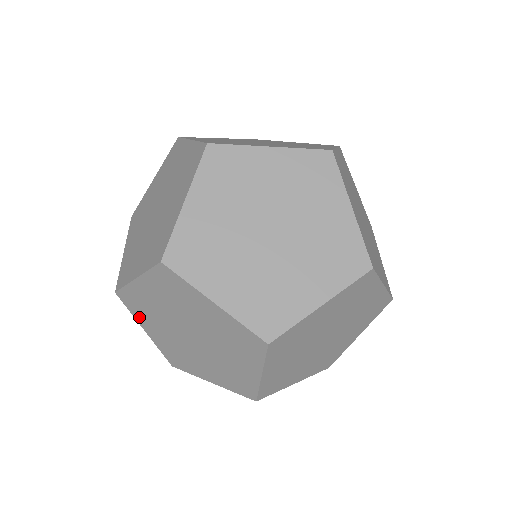
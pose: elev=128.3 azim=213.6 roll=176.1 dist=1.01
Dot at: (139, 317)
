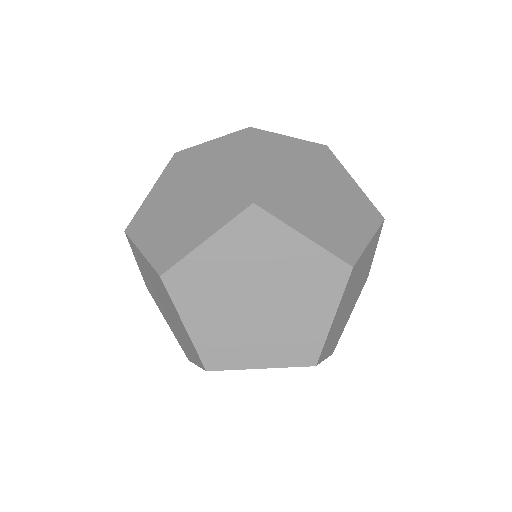
Dot at: (184, 304)
